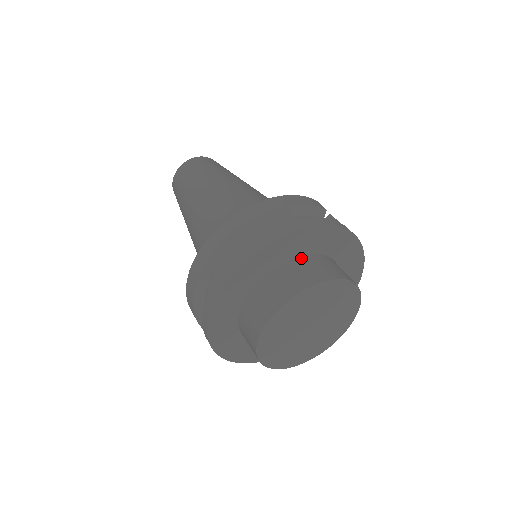
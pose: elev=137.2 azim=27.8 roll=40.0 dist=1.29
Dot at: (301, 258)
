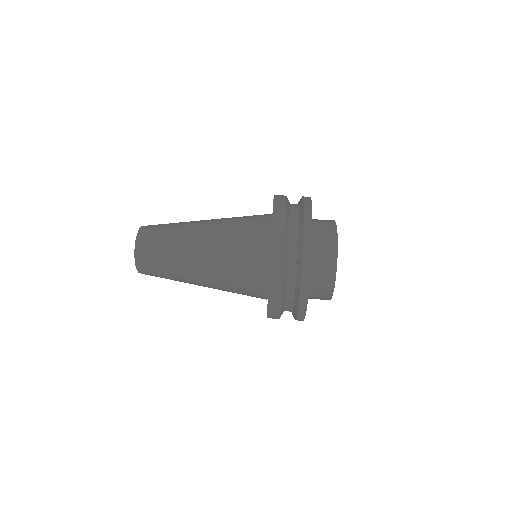
Dot at: (312, 224)
